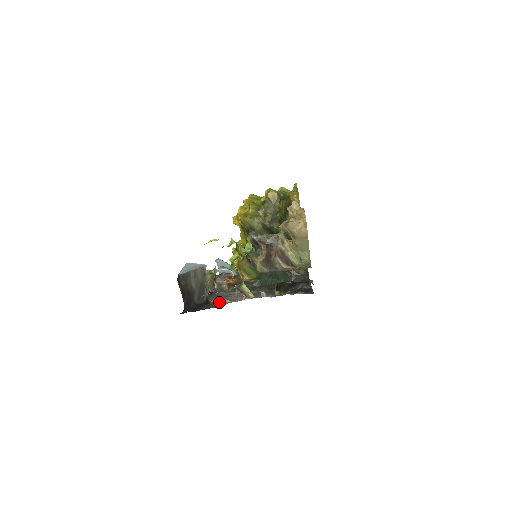
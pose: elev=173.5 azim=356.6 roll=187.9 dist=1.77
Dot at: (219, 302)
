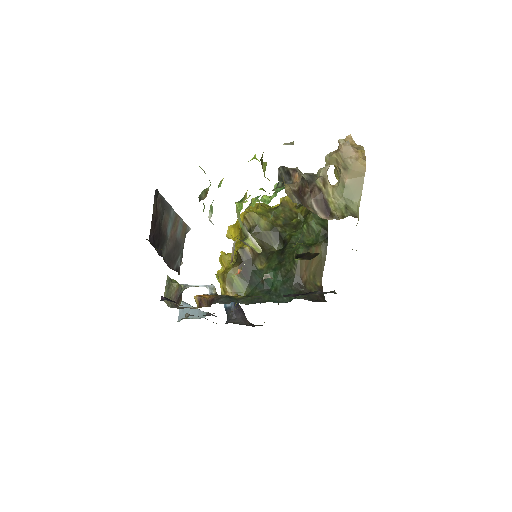
Dot at: occluded
